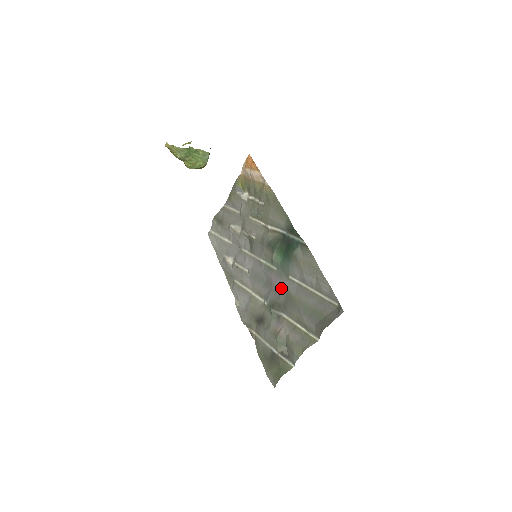
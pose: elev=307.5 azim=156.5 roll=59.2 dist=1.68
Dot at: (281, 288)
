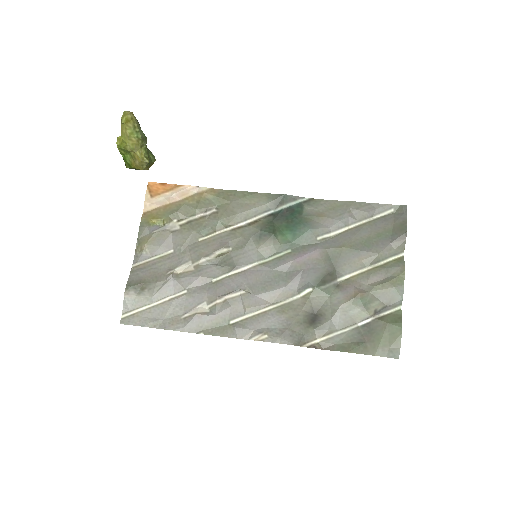
Dot at: (318, 255)
